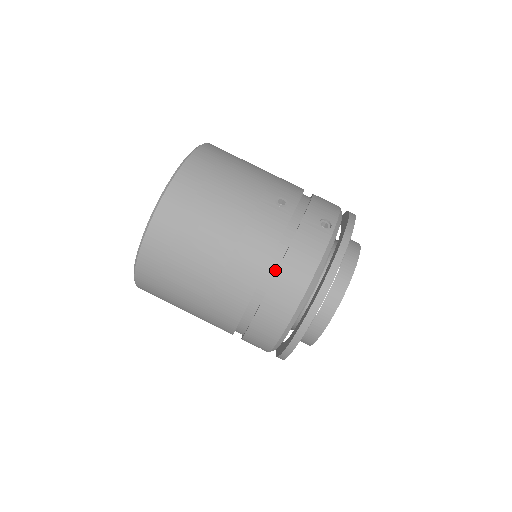
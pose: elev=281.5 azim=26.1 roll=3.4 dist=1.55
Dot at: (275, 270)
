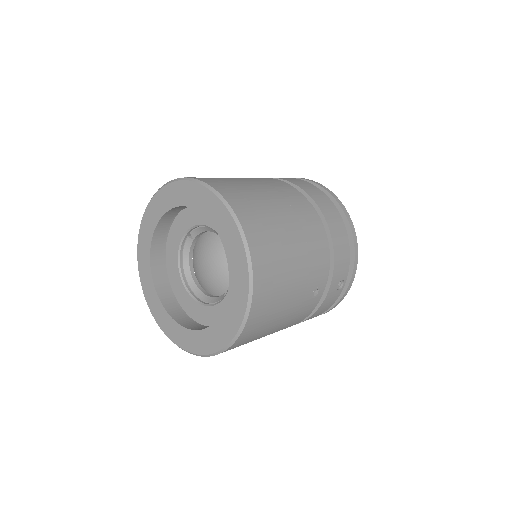
Dot at: occluded
